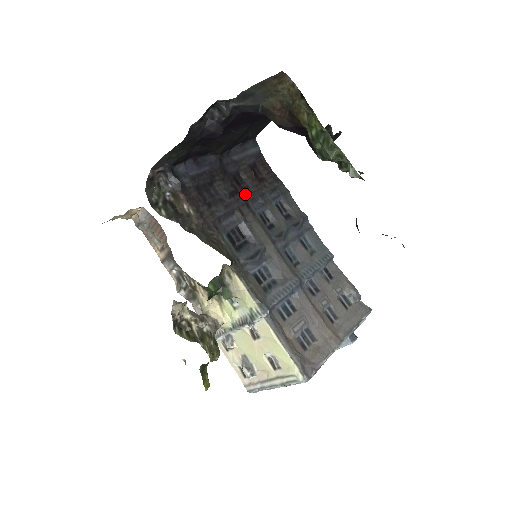
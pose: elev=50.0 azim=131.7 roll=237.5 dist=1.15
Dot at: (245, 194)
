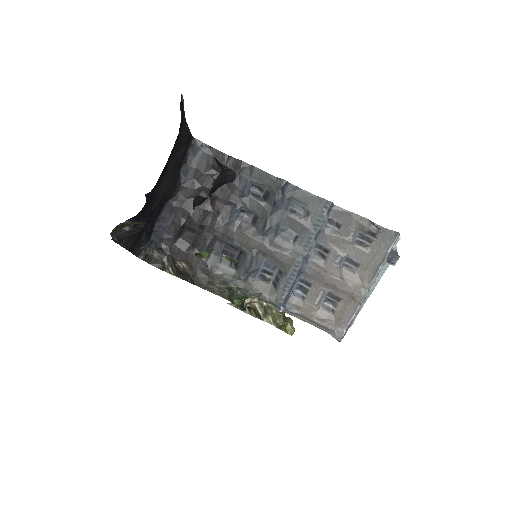
Dot at: (216, 209)
